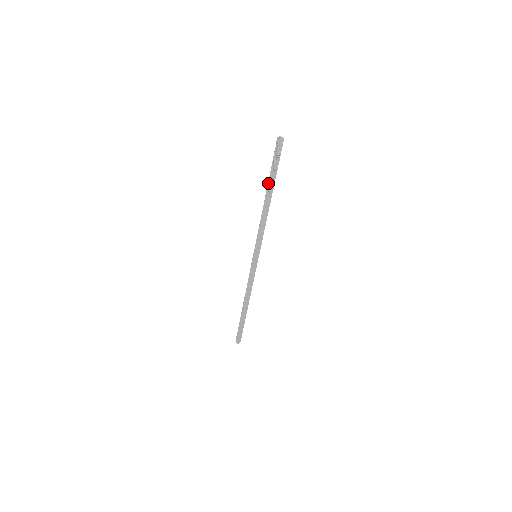
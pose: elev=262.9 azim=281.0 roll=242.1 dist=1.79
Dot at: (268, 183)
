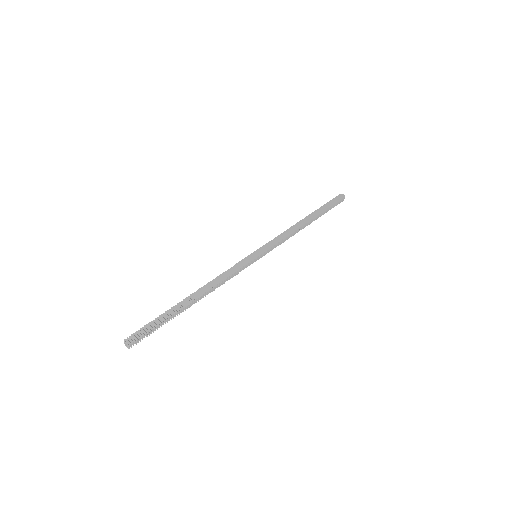
Dot at: (314, 211)
